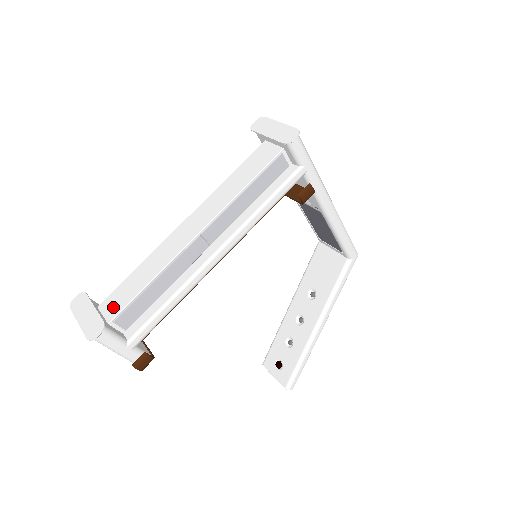
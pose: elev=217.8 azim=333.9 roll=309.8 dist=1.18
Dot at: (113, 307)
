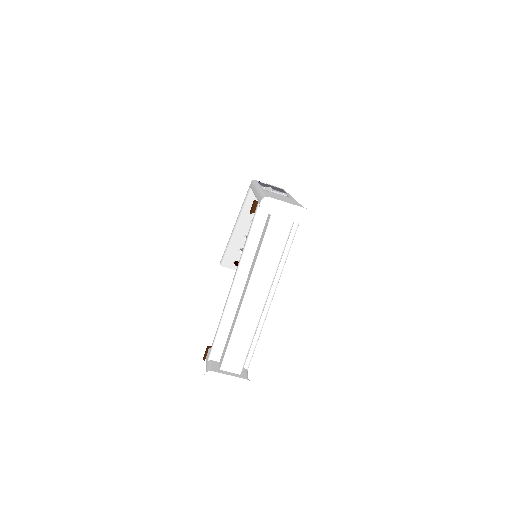
Dot at: (235, 365)
